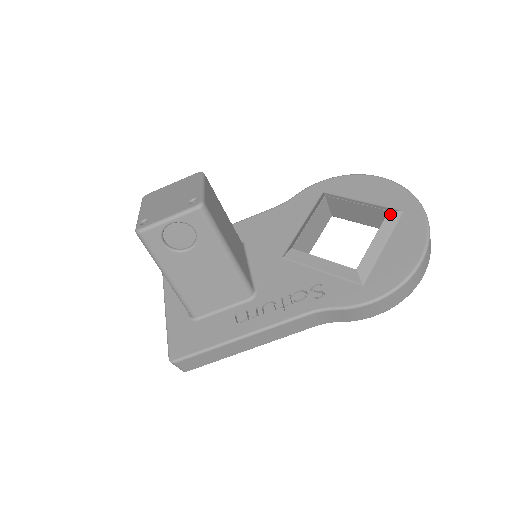
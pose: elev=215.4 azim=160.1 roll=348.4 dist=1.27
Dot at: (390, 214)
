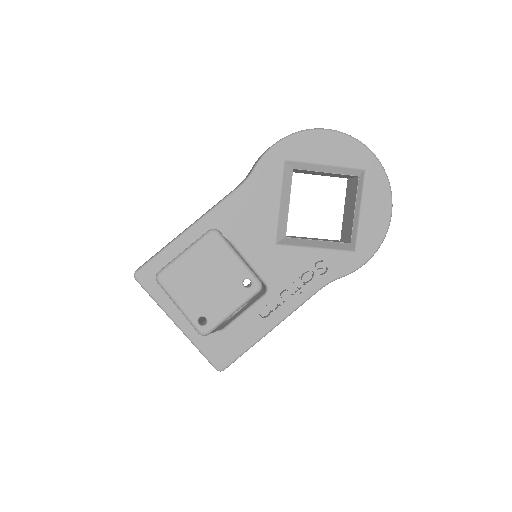
Dot at: (360, 179)
